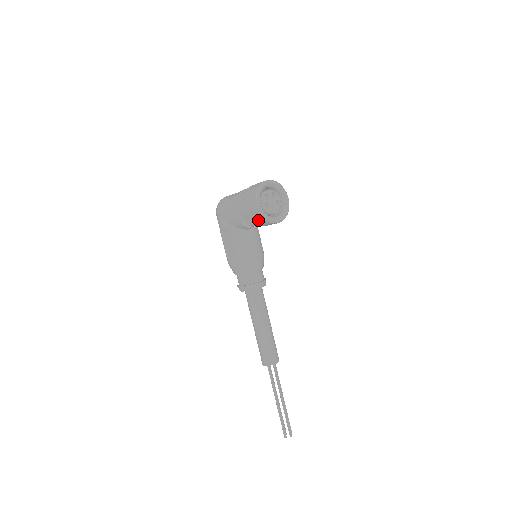
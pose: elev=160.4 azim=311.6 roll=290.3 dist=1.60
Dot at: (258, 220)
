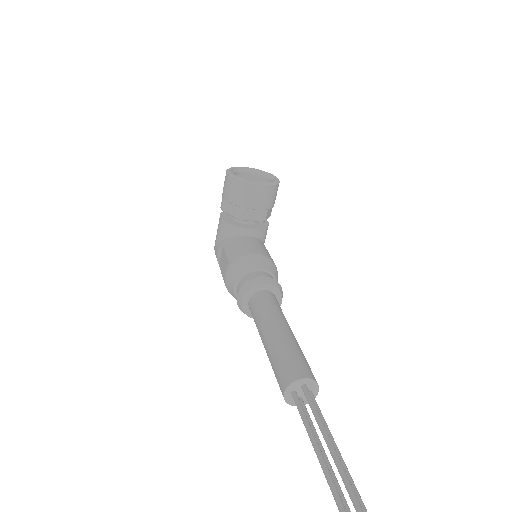
Dot at: (235, 191)
